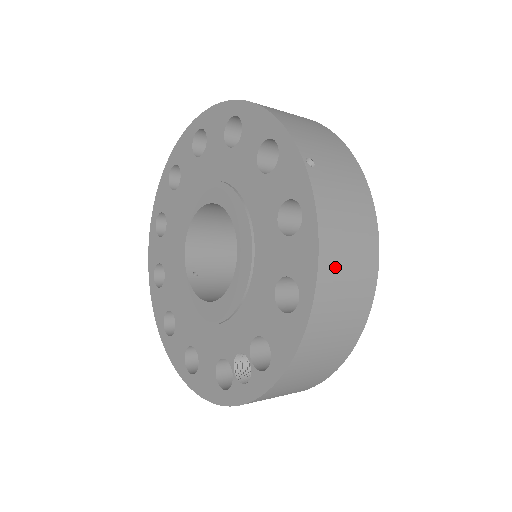
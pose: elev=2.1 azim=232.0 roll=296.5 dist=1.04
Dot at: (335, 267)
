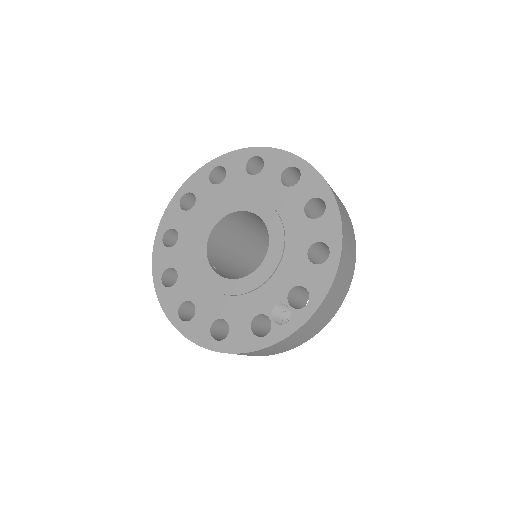
Dot at: (346, 235)
